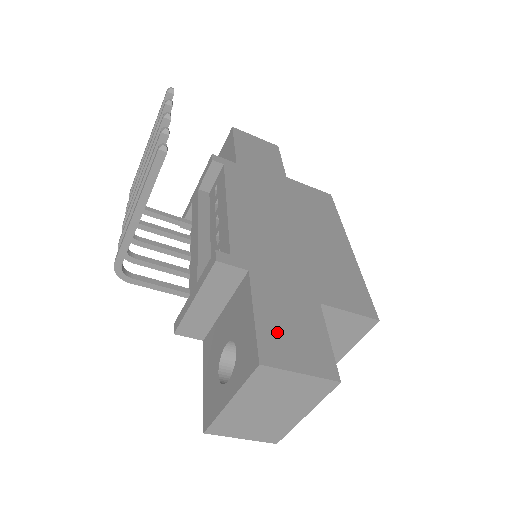
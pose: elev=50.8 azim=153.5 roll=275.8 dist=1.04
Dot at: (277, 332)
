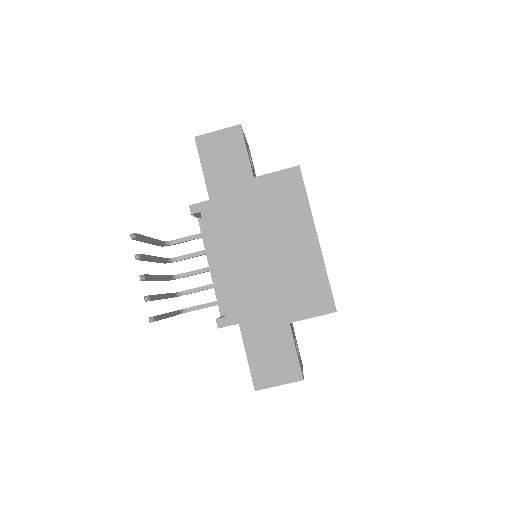
Dot at: (262, 364)
